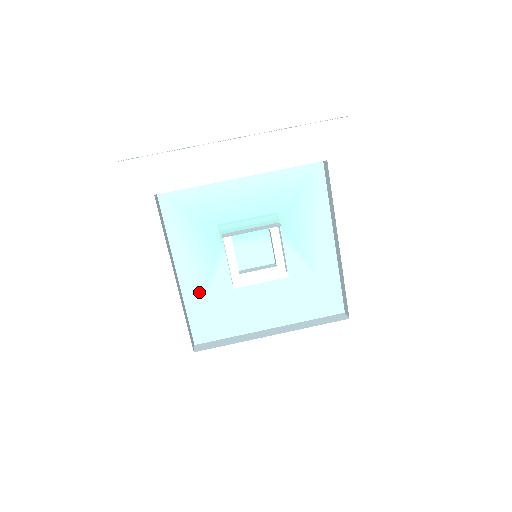
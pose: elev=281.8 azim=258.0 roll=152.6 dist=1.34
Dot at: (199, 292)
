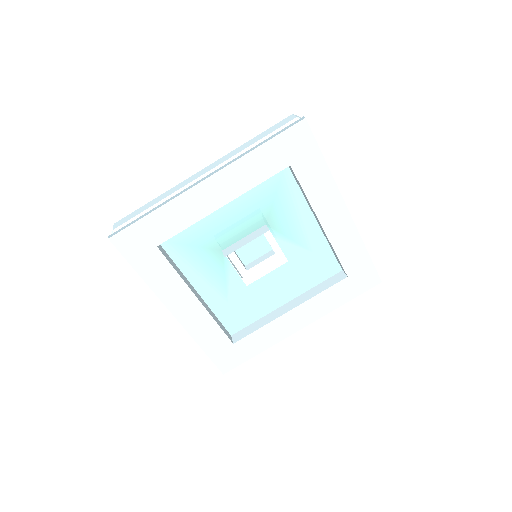
Dot at: (220, 298)
